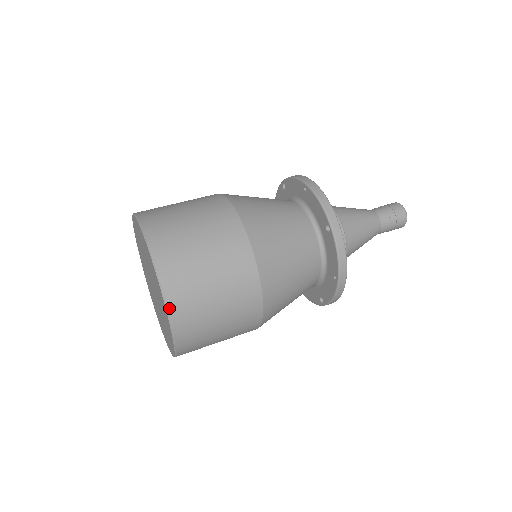
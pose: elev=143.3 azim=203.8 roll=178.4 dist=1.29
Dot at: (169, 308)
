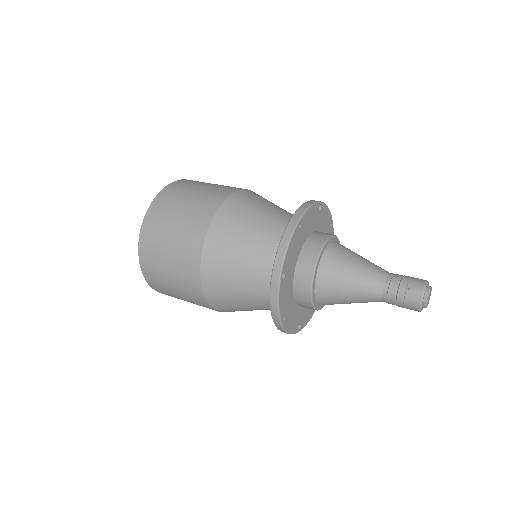
Dot at: (141, 265)
